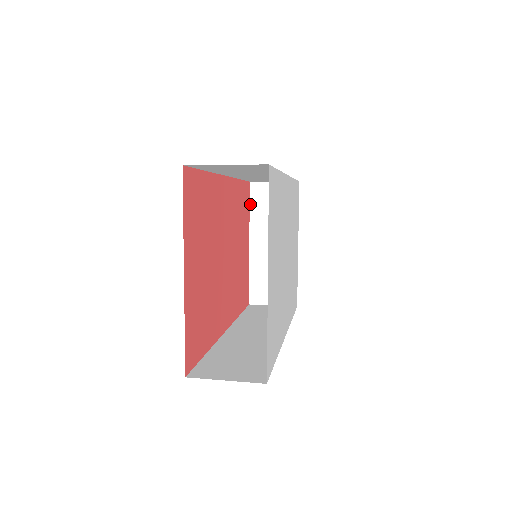
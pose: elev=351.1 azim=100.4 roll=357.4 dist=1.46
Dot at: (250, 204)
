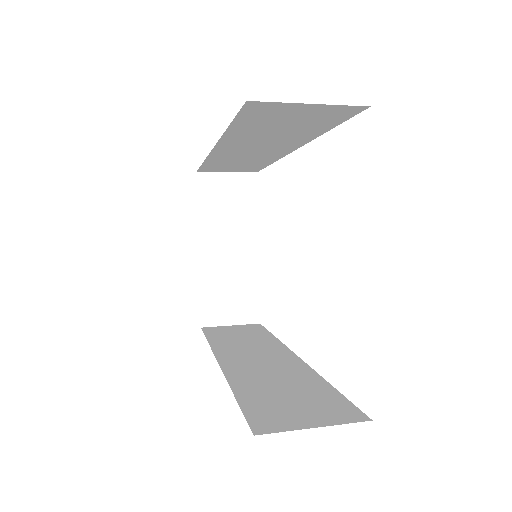
Dot at: (198, 200)
